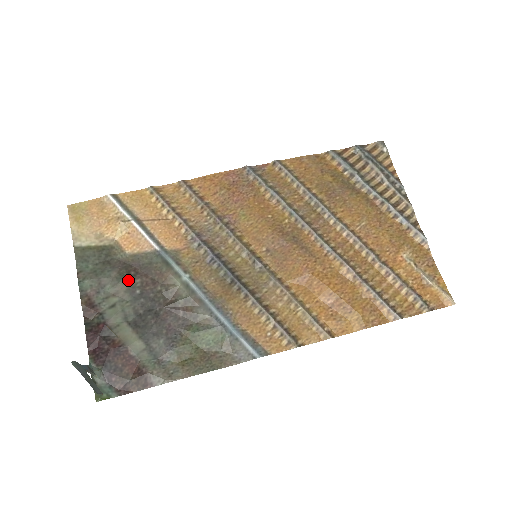
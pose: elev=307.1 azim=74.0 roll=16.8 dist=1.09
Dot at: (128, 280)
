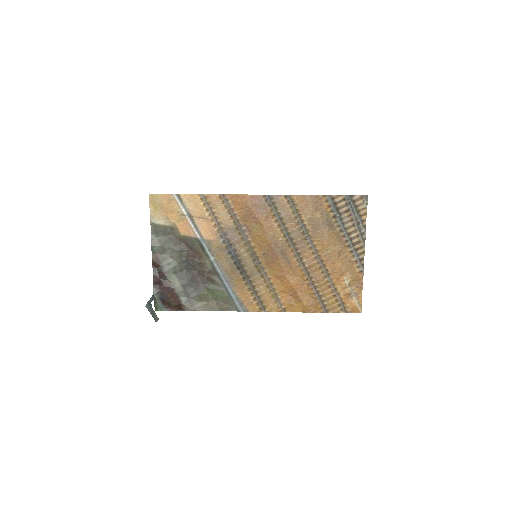
Dot at: (179, 251)
